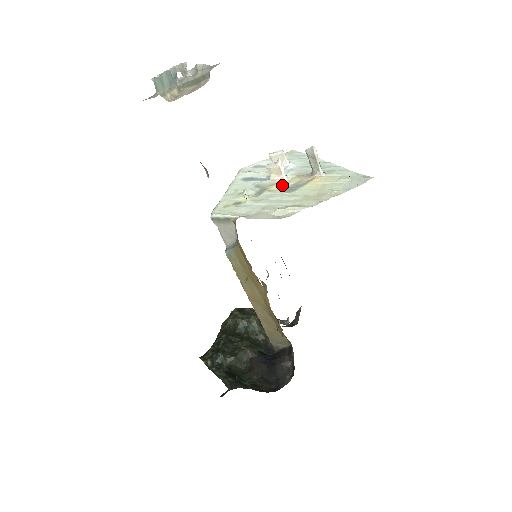
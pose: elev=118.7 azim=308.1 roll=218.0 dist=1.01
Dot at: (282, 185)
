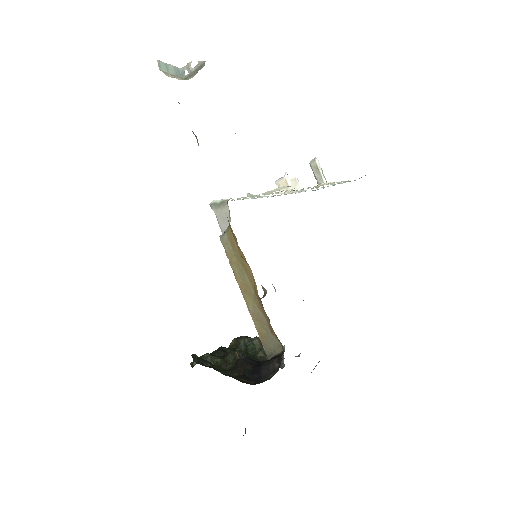
Dot at: occluded
